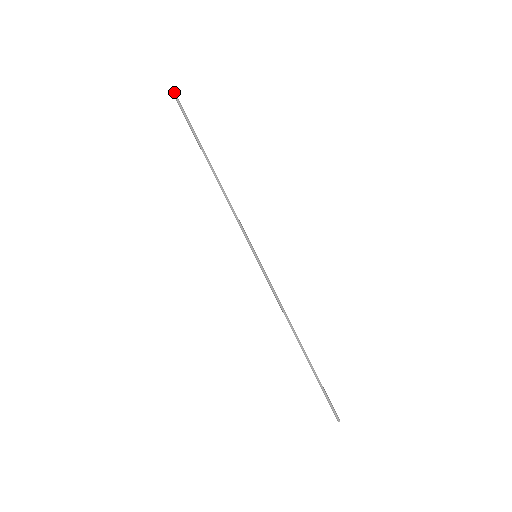
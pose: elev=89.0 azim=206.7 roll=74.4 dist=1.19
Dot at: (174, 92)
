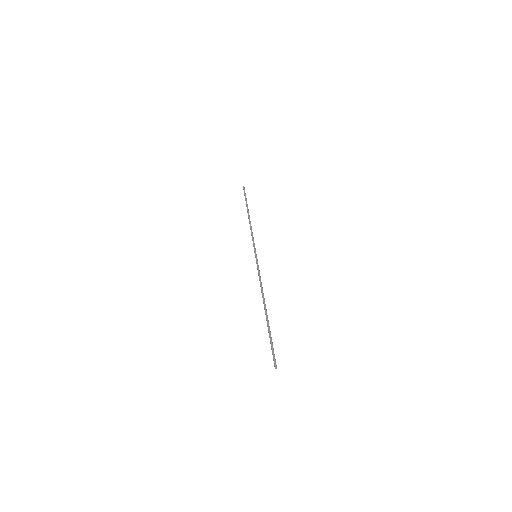
Dot at: (244, 187)
